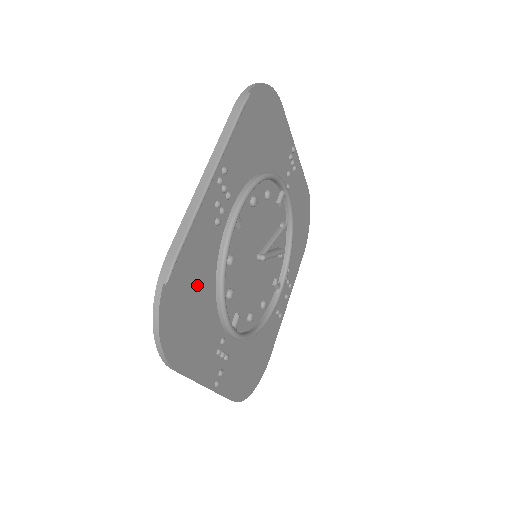
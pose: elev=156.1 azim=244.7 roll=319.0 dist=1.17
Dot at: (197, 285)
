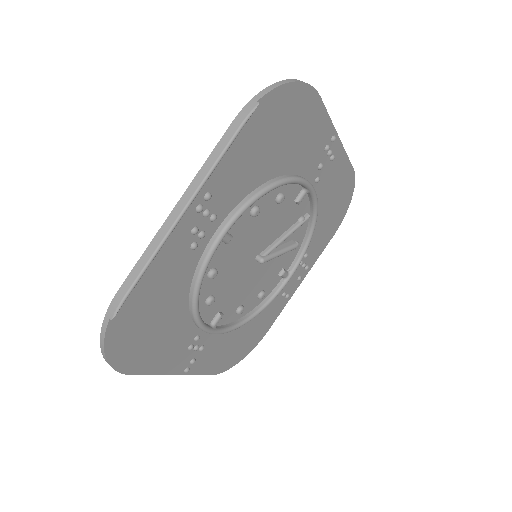
Dot at: (161, 306)
